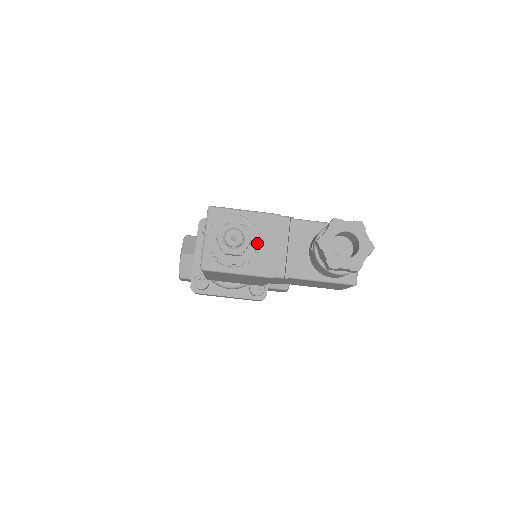
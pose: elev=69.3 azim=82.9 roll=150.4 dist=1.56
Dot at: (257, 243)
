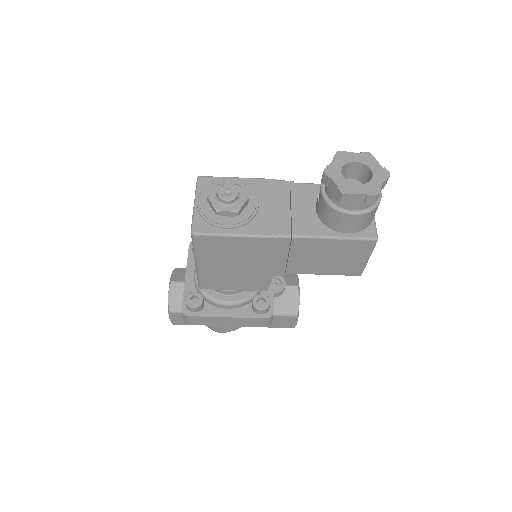
Dot at: (255, 203)
